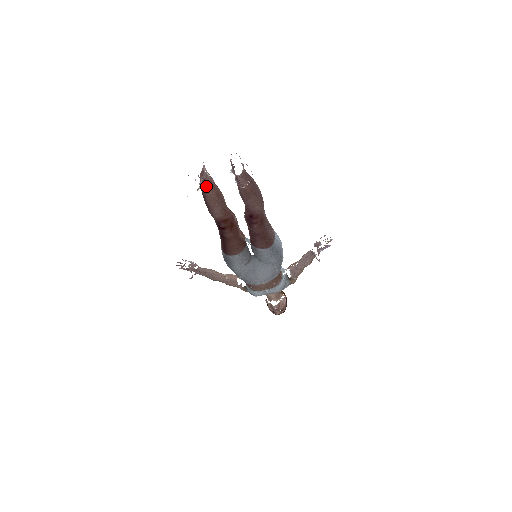
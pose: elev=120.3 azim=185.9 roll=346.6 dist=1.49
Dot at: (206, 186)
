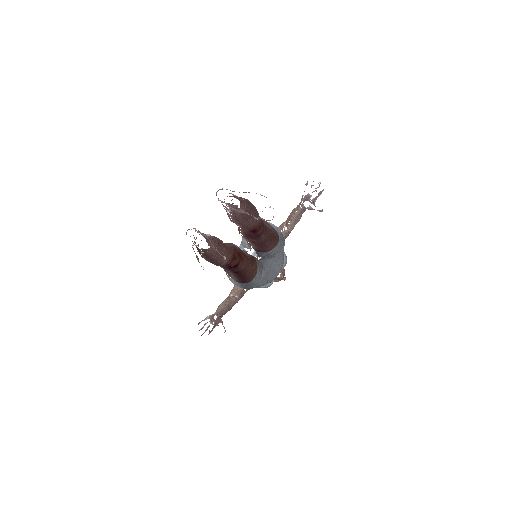
Dot at: (210, 248)
